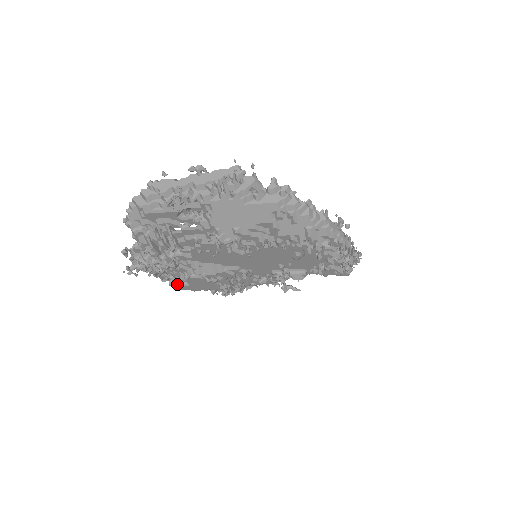
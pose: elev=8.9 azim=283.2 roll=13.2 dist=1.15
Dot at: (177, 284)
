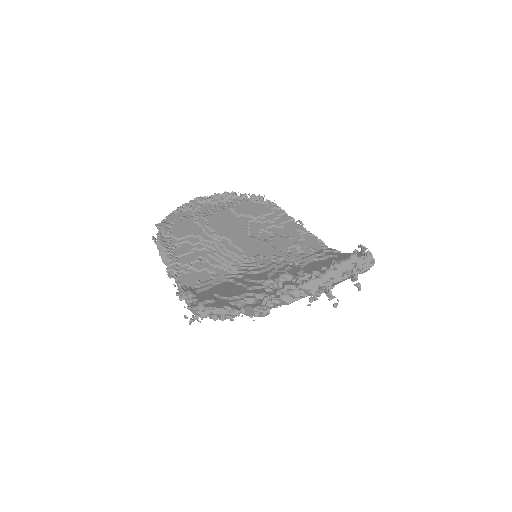
Dot at: occluded
